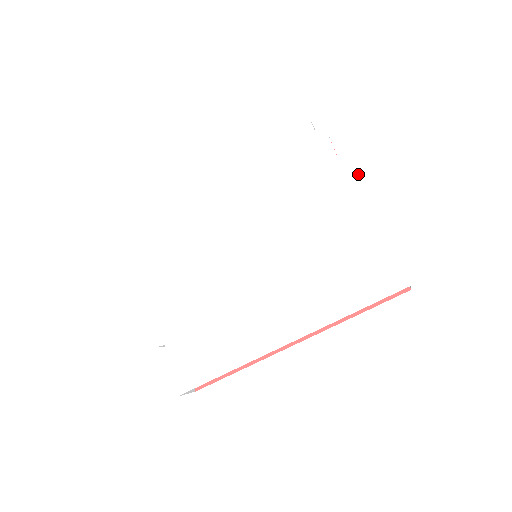
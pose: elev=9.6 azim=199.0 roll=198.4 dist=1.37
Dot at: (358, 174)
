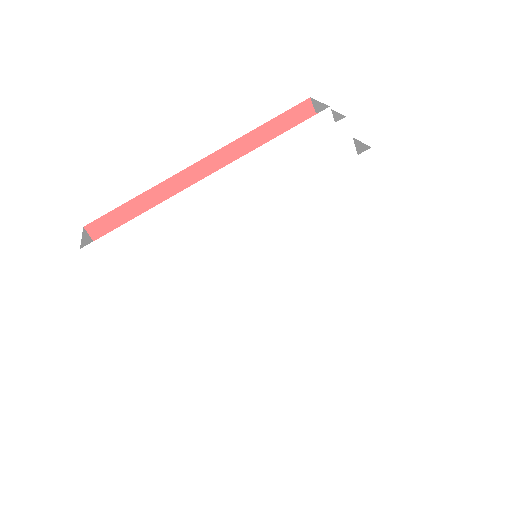
Dot at: (377, 175)
